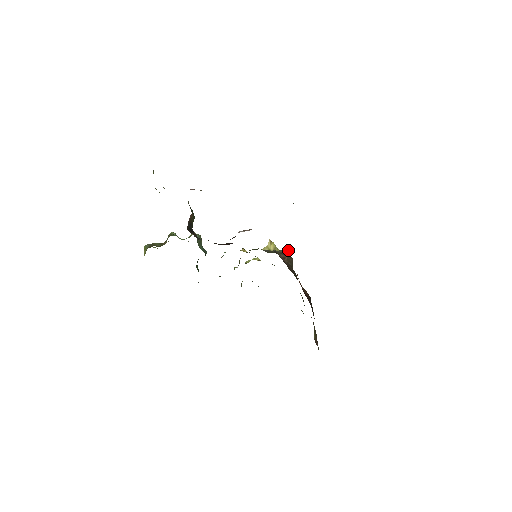
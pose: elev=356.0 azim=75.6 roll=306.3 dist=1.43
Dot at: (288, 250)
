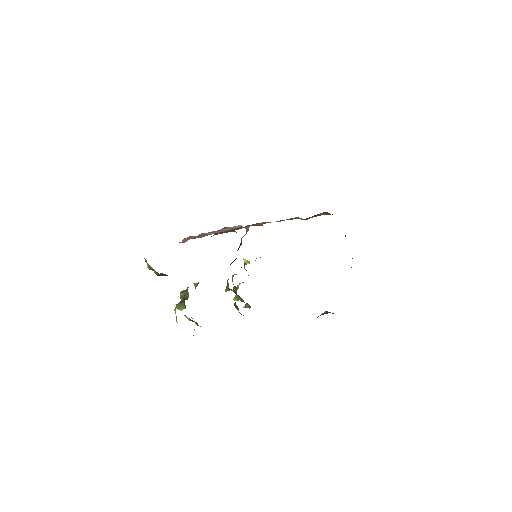
Dot at: occluded
